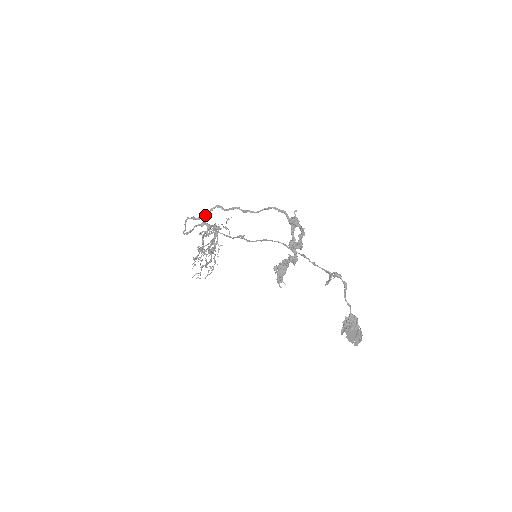
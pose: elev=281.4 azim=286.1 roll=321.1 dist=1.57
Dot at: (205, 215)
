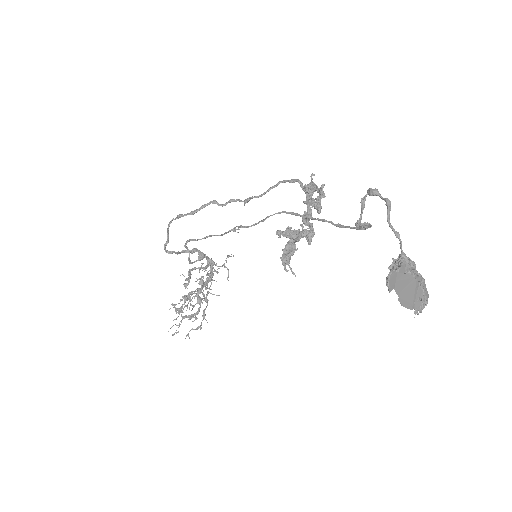
Dot at: (195, 211)
